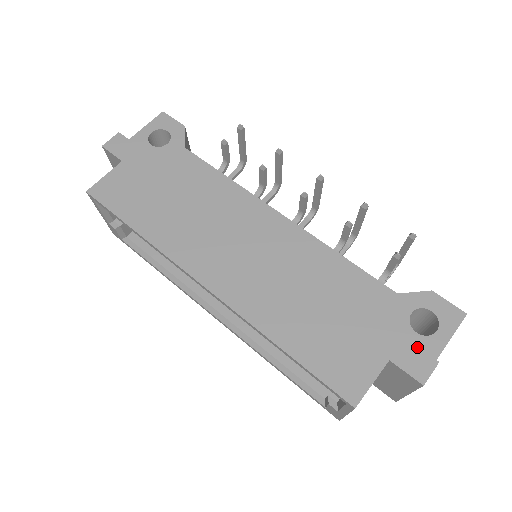
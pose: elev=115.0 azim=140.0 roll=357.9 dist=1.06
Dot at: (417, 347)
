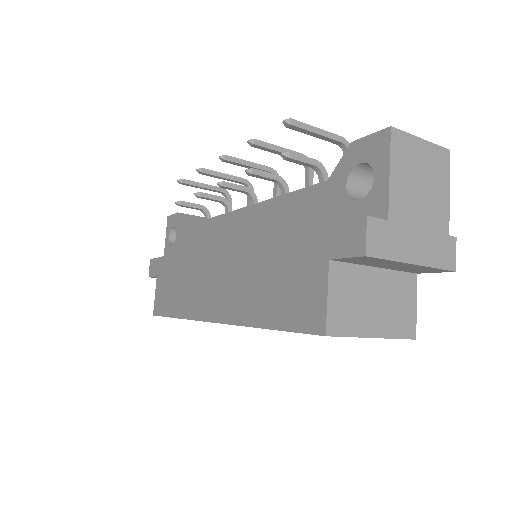
Dot at: (343, 222)
